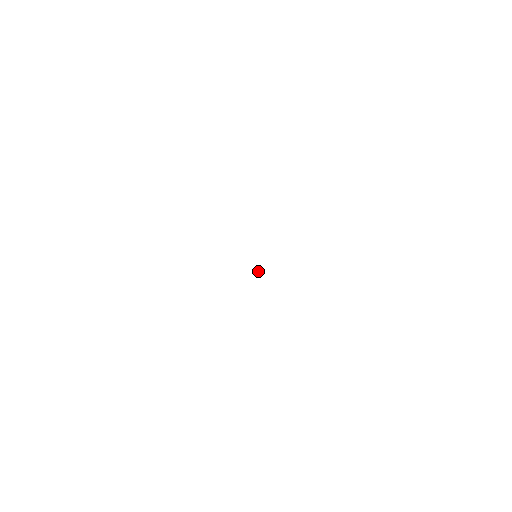
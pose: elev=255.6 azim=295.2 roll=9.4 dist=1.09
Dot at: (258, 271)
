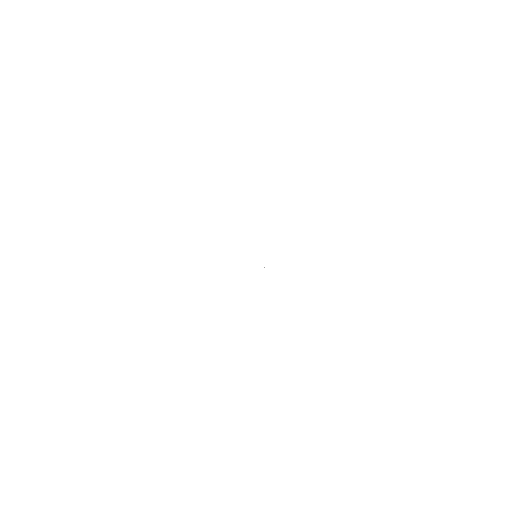
Dot at: (264, 267)
